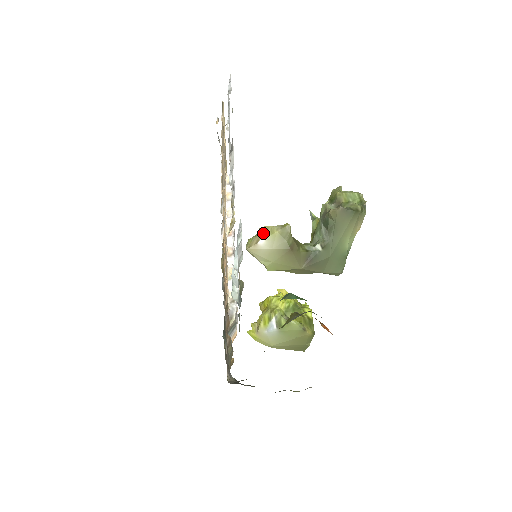
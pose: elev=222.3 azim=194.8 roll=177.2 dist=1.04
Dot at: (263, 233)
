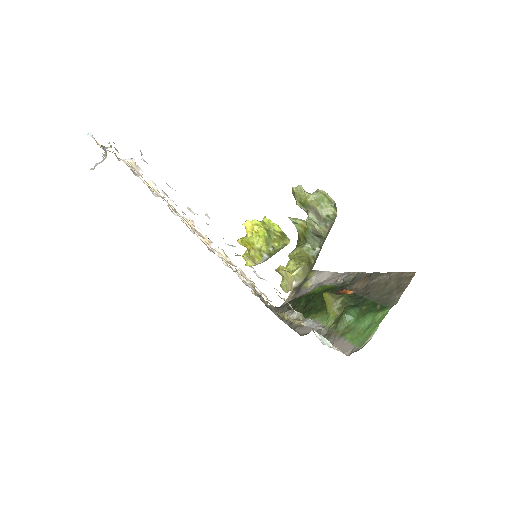
Dot at: (293, 280)
